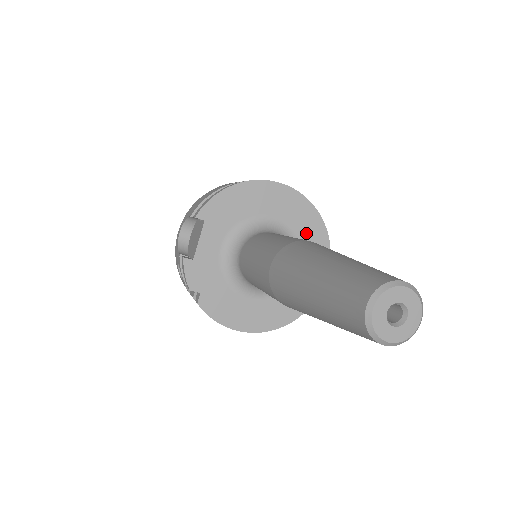
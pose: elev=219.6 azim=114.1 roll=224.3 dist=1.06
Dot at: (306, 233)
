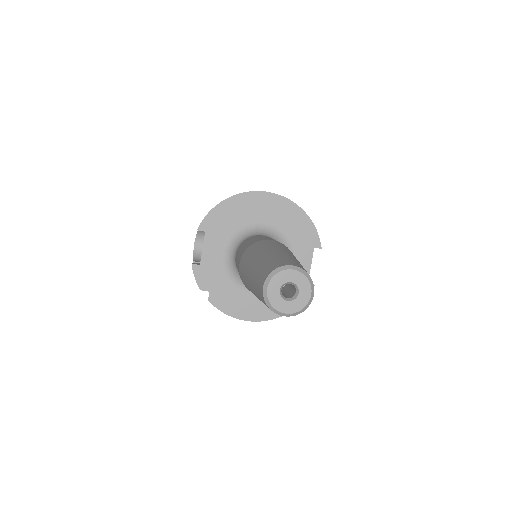
Dot at: (296, 231)
